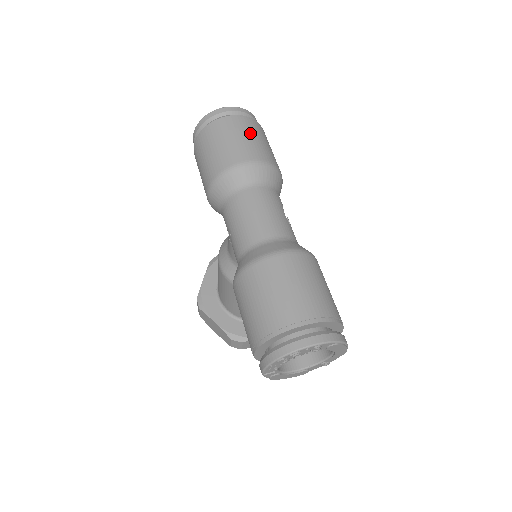
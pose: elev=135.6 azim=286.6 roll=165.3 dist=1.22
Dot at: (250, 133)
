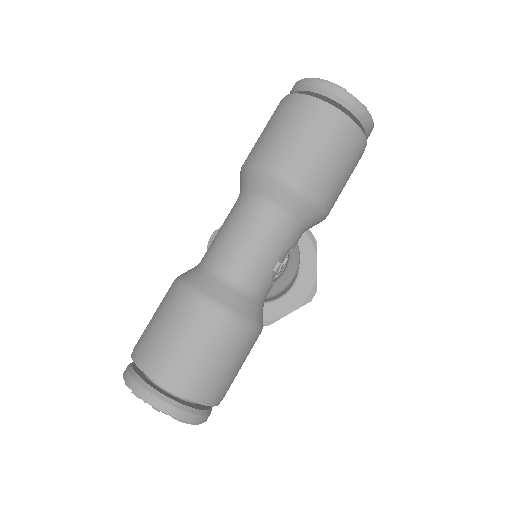
Dot at: (326, 142)
